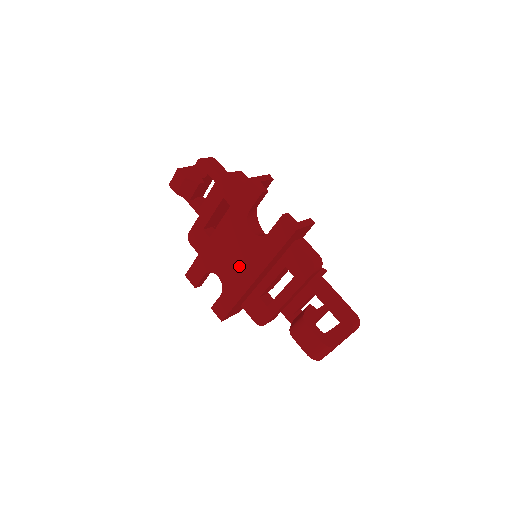
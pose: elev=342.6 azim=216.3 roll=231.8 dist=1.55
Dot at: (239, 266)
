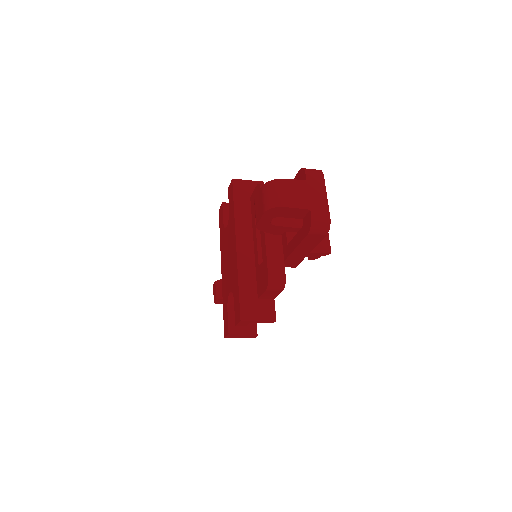
Dot at: (231, 258)
